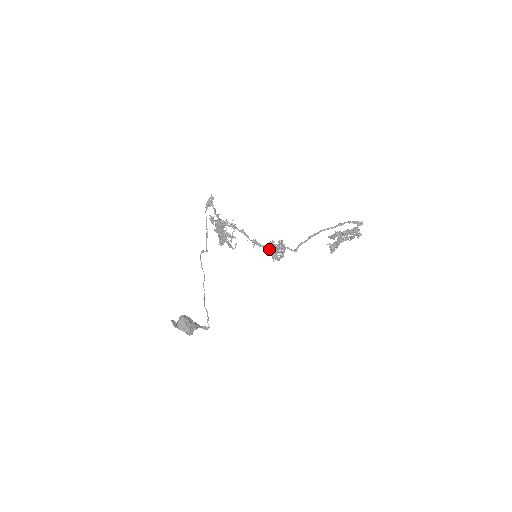
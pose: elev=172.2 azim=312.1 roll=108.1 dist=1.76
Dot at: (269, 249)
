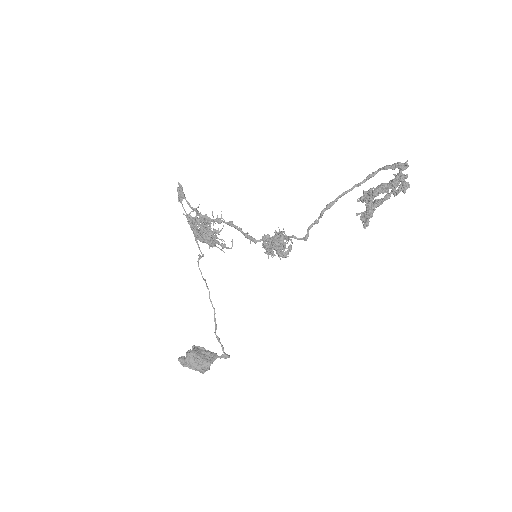
Dot at: (265, 247)
